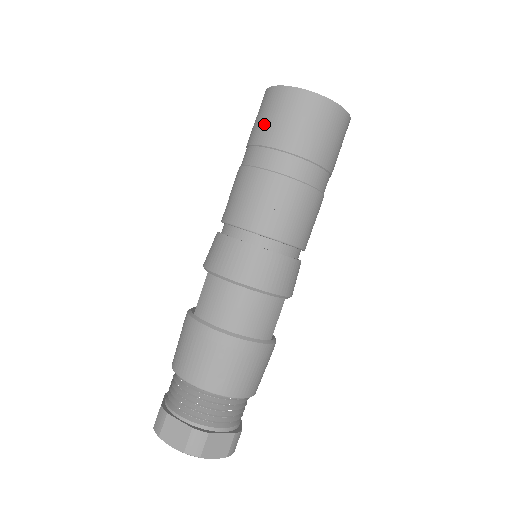
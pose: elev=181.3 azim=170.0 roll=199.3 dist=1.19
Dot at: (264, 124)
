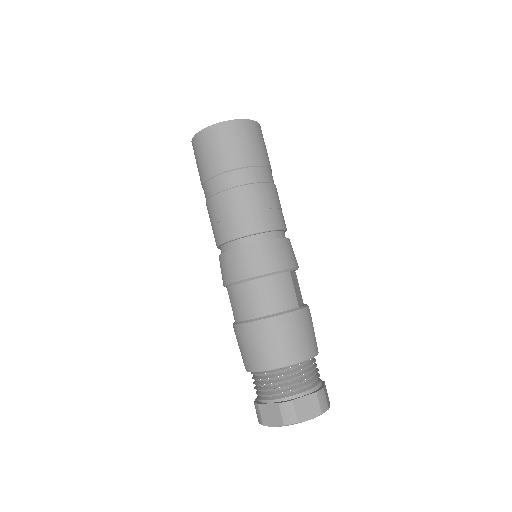
Dot at: (200, 166)
